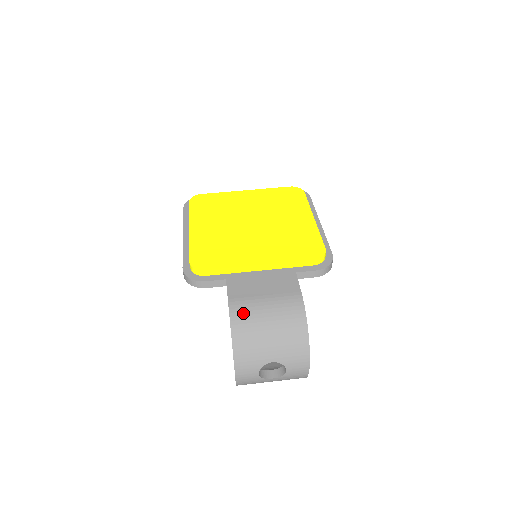
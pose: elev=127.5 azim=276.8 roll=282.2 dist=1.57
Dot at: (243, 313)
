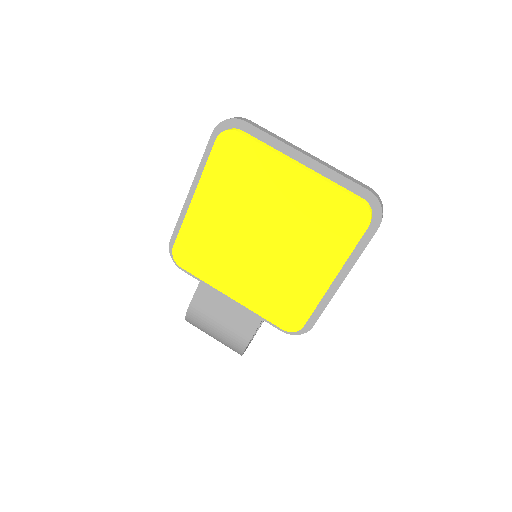
Dot at: (197, 320)
